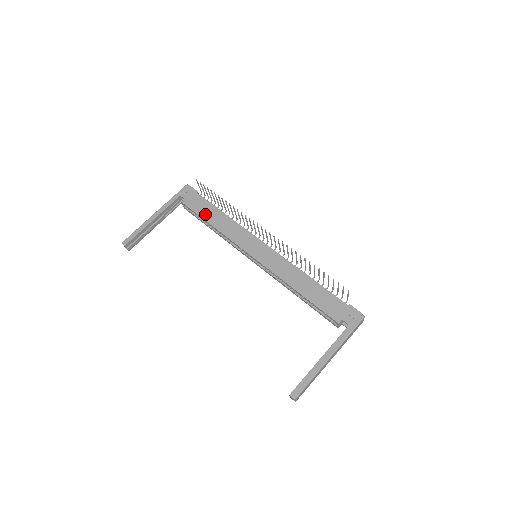
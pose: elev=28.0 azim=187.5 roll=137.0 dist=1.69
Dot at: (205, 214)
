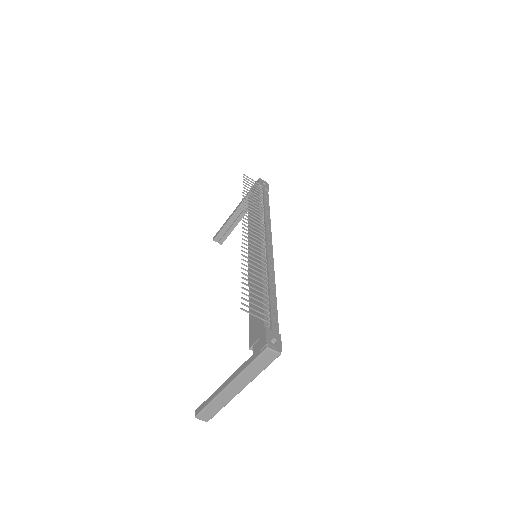
Dot at: occluded
